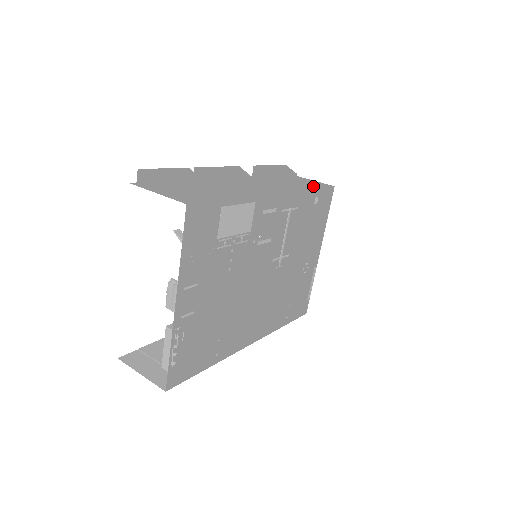
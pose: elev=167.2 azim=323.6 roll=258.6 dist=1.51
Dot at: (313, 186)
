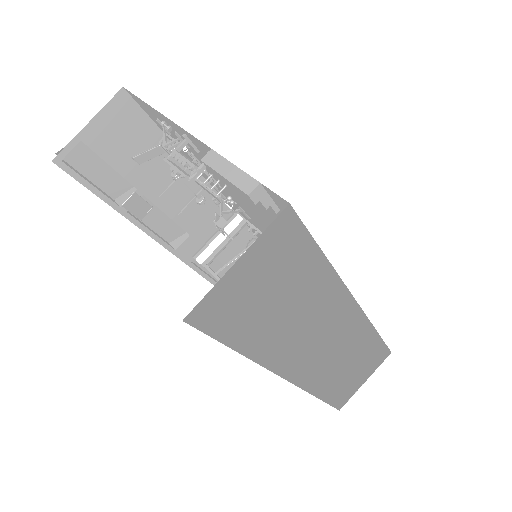
Dot at: occluded
